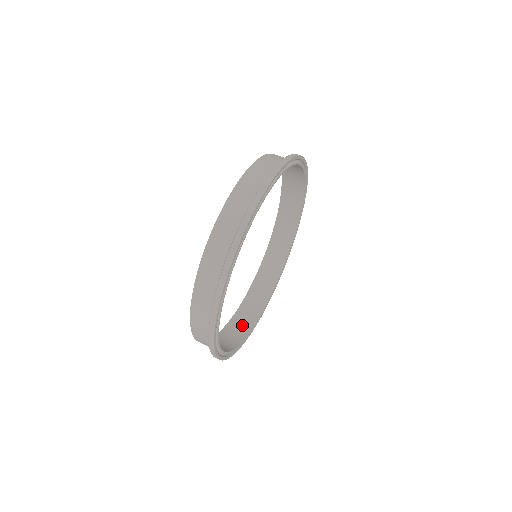
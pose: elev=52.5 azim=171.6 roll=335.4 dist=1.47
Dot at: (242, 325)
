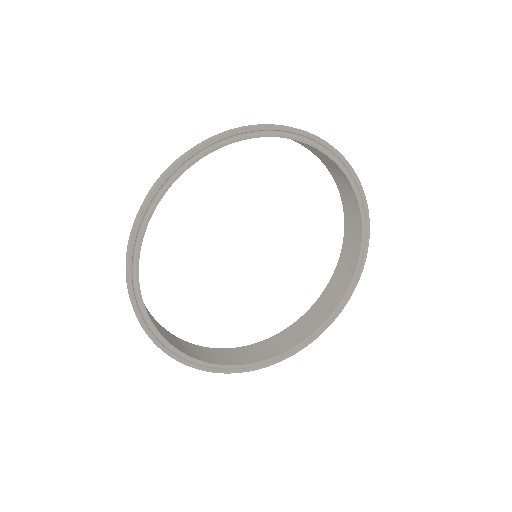
Dot at: (213, 356)
